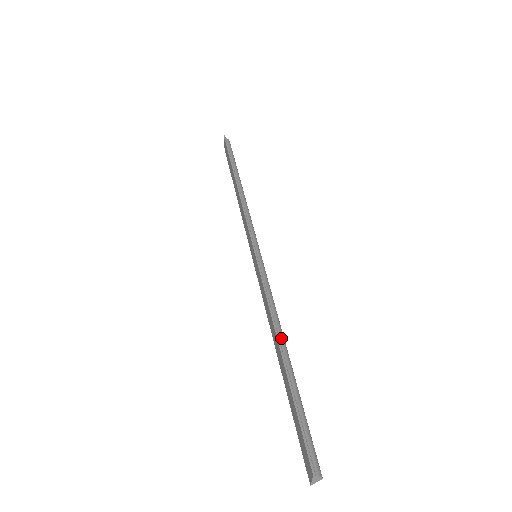
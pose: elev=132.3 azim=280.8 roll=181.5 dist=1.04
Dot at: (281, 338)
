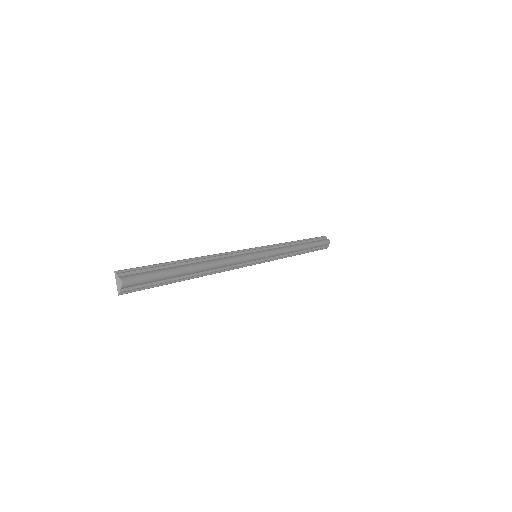
Dot at: (203, 262)
